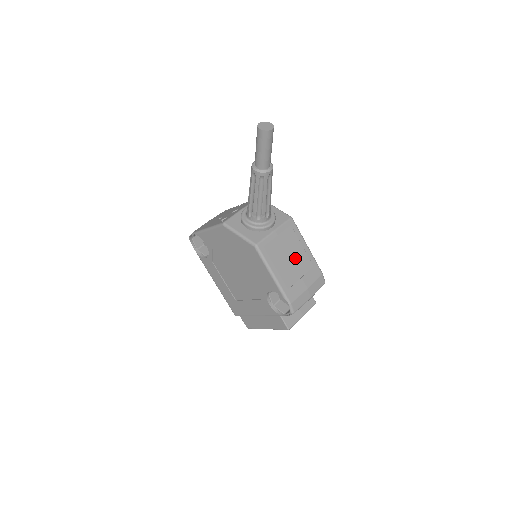
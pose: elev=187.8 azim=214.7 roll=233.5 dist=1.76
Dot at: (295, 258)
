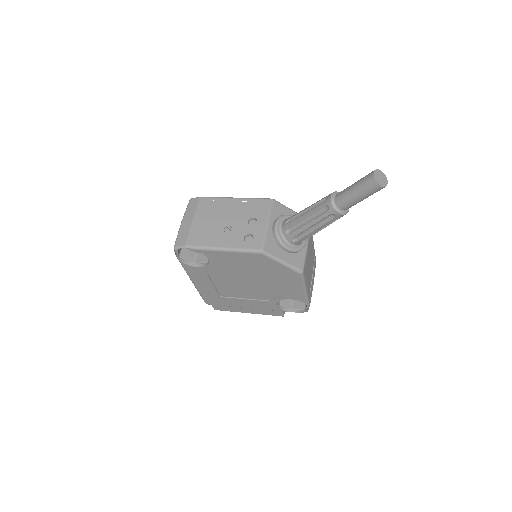
Dot at: (311, 261)
